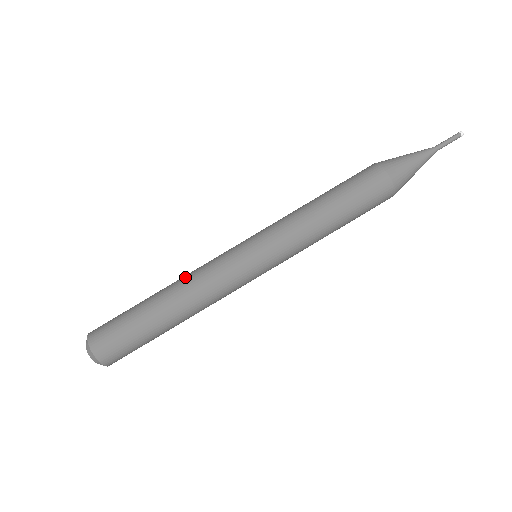
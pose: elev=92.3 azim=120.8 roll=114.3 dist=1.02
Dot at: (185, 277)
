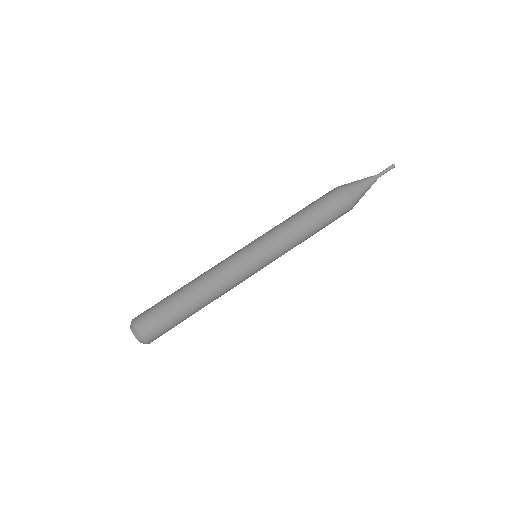
Dot at: (207, 276)
